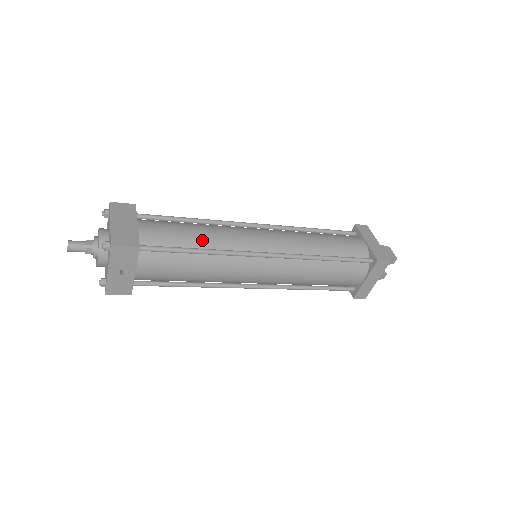
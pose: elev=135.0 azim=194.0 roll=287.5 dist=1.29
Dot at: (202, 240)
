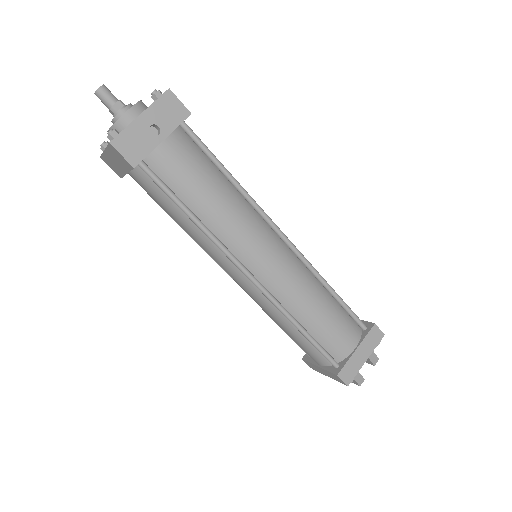
Dot at: occluded
